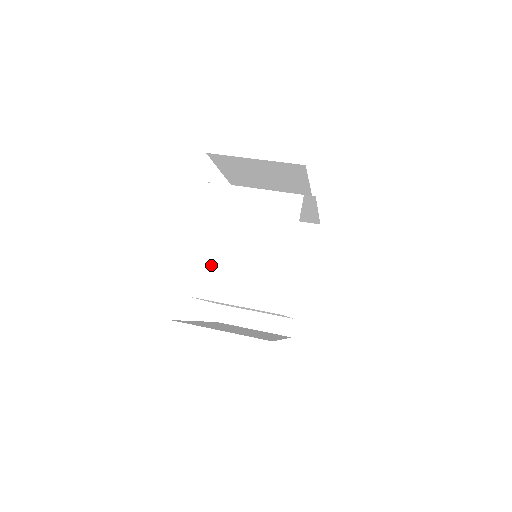
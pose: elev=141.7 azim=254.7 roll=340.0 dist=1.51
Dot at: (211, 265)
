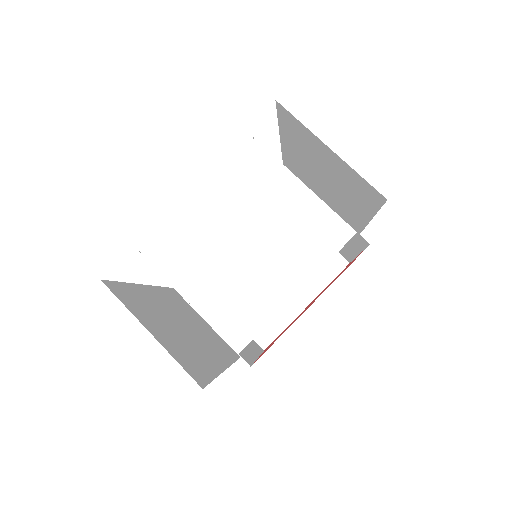
Dot at: occluded
